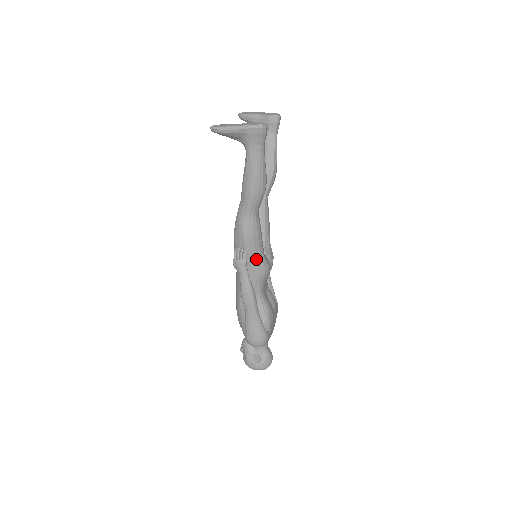
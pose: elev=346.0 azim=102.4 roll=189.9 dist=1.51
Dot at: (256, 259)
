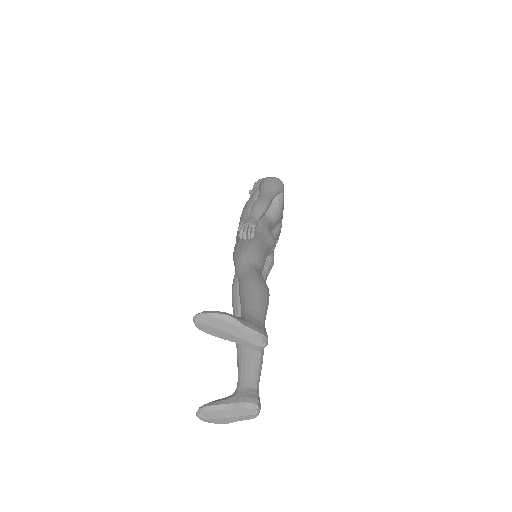
Dot at: occluded
